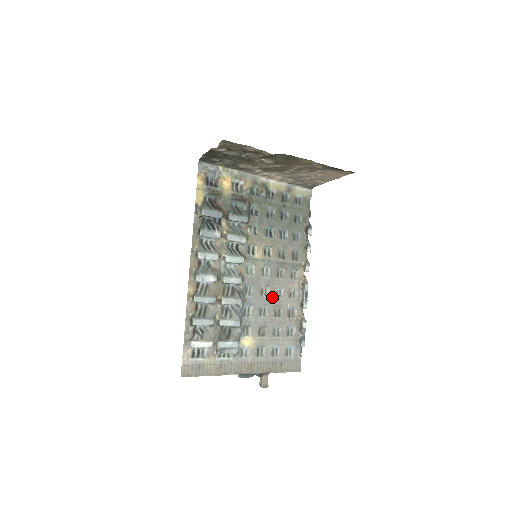
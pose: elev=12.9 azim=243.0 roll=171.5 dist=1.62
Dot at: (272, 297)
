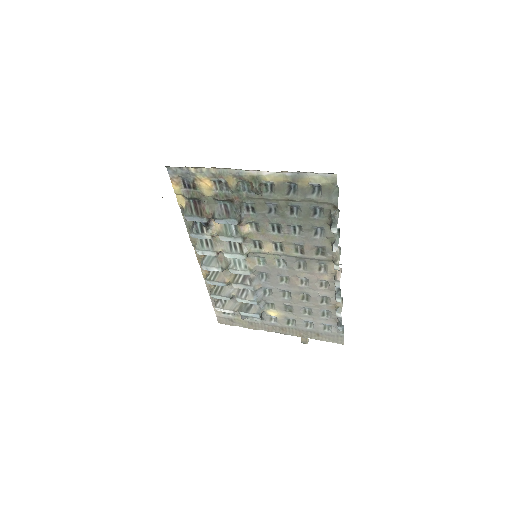
Dot at: (295, 285)
